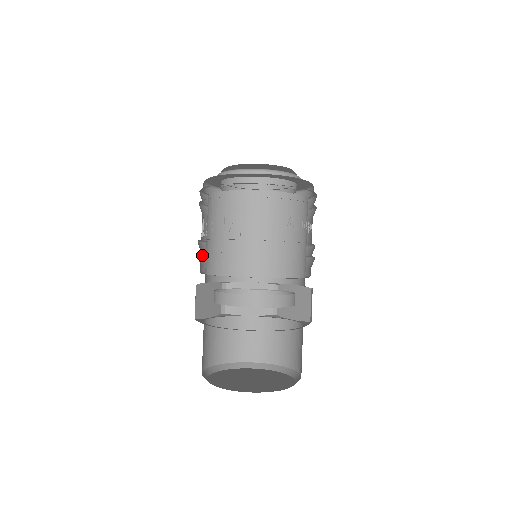
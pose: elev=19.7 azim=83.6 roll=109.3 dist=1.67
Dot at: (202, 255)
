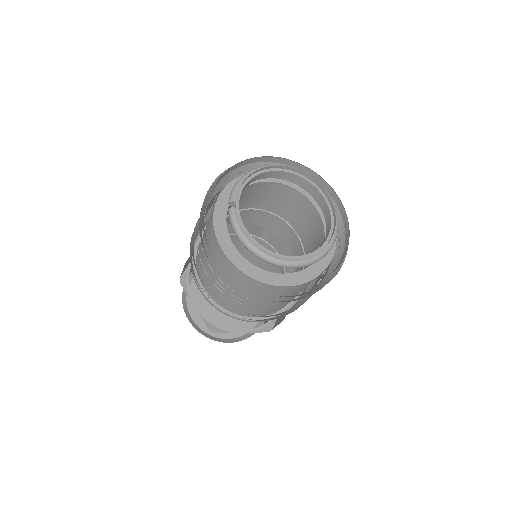
Dot at: occluded
